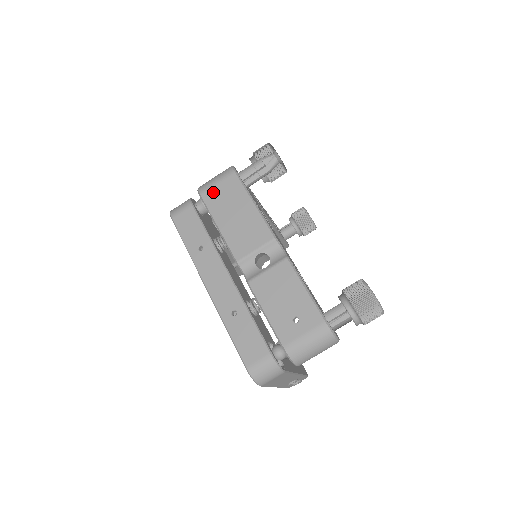
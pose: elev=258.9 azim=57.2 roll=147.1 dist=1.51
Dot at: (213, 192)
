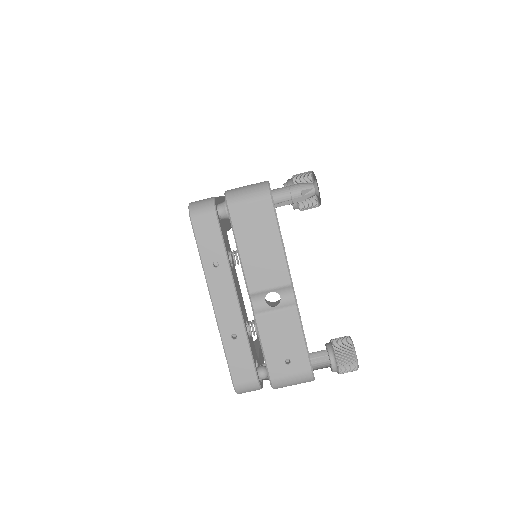
Dot at: (243, 211)
